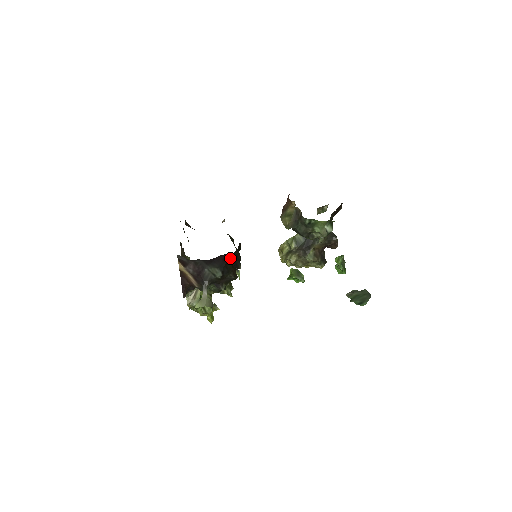
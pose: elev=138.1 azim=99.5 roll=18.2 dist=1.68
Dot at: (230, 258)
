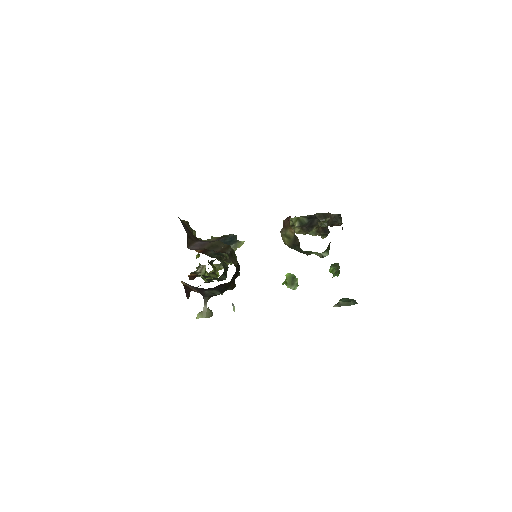
Dot at: (228, 282)
